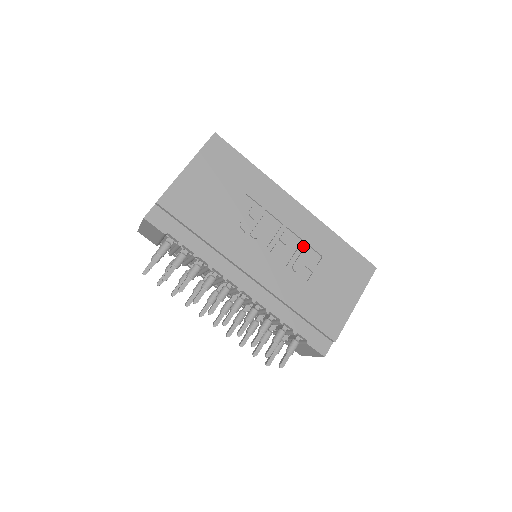
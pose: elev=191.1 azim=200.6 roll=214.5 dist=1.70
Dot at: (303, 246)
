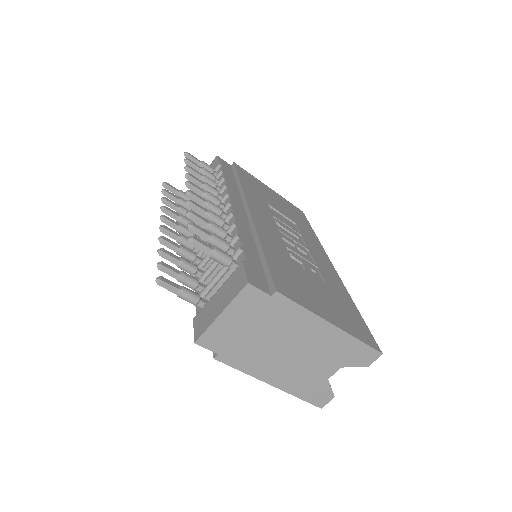
Dot at: occluded
